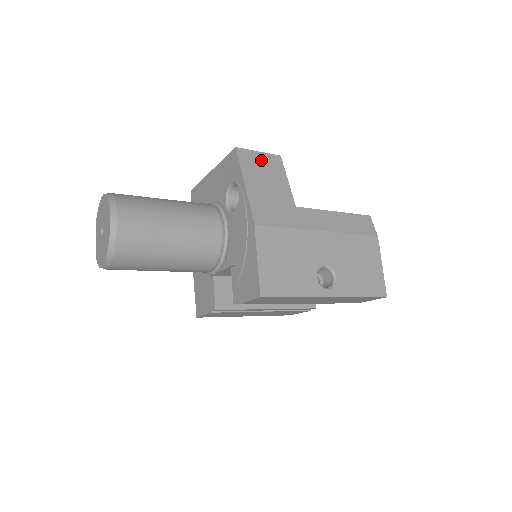
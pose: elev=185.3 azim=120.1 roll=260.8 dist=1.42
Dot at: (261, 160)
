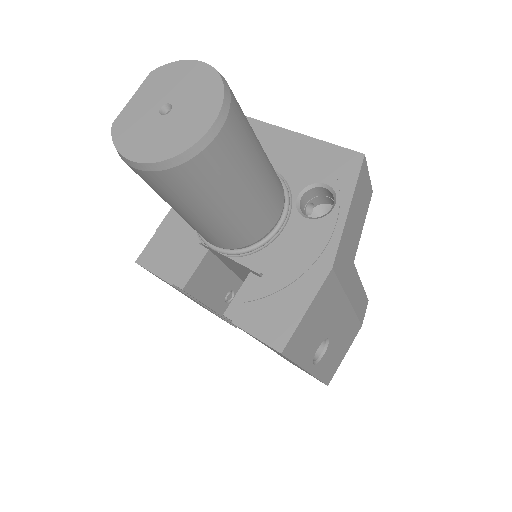
Dot at: (366, 186)
